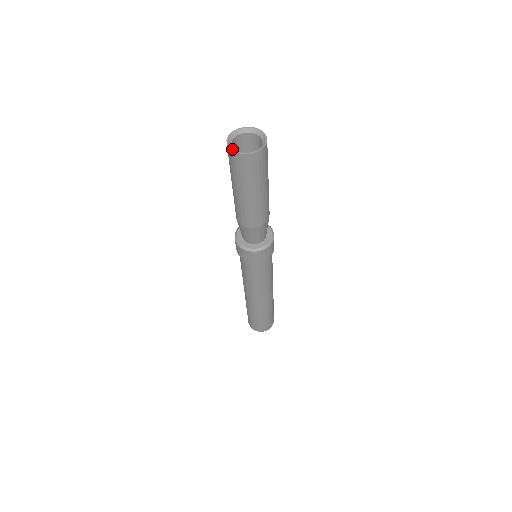
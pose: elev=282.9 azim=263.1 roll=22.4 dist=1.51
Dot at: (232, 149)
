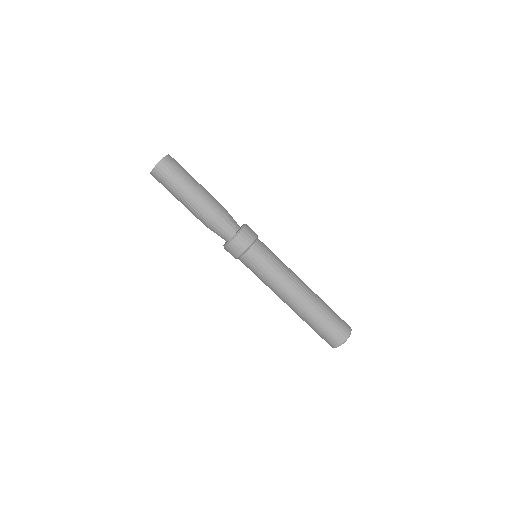
Dot at: (156, 165)
